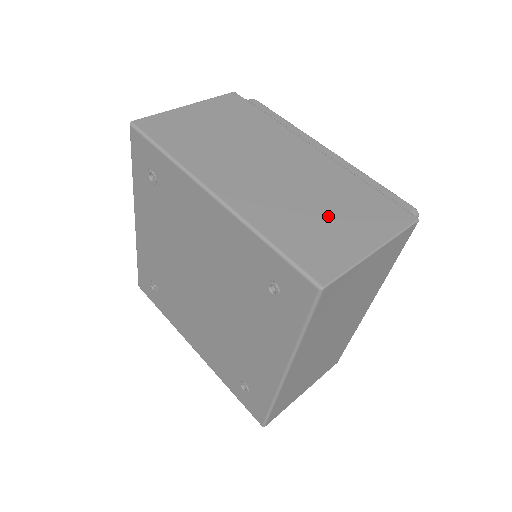
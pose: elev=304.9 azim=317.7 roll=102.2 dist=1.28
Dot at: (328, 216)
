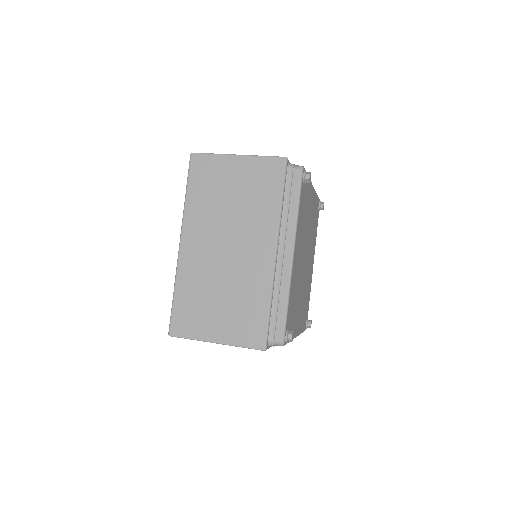
Dot at: (217, 305)
